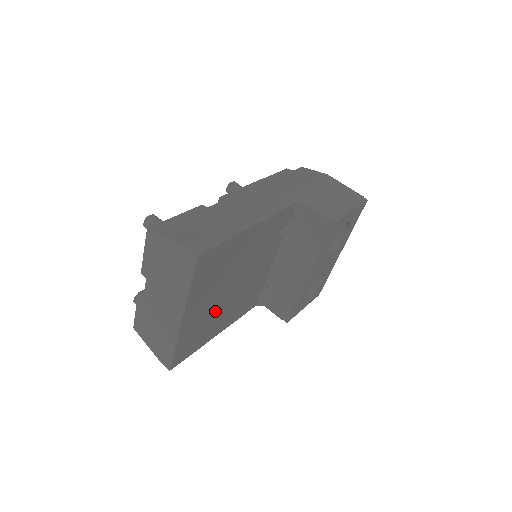
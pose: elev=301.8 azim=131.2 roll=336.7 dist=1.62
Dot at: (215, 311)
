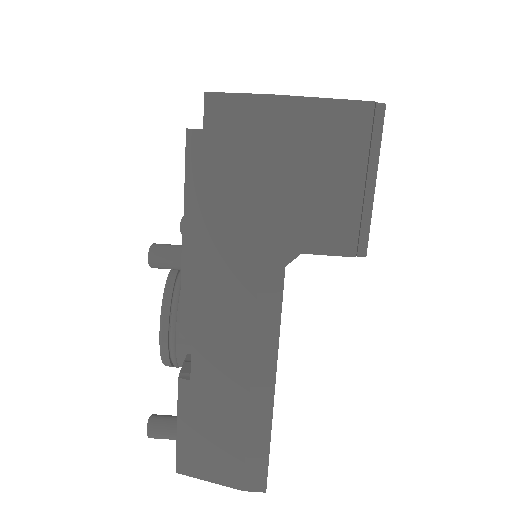
Dot at: occluded
